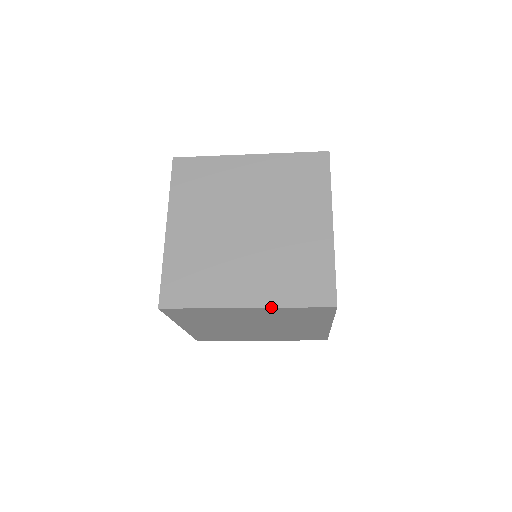
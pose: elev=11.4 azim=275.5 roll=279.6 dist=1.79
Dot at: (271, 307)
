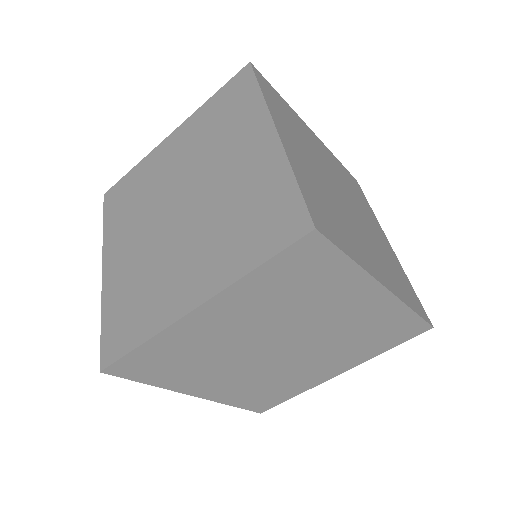
Dot at: (402, 300)
